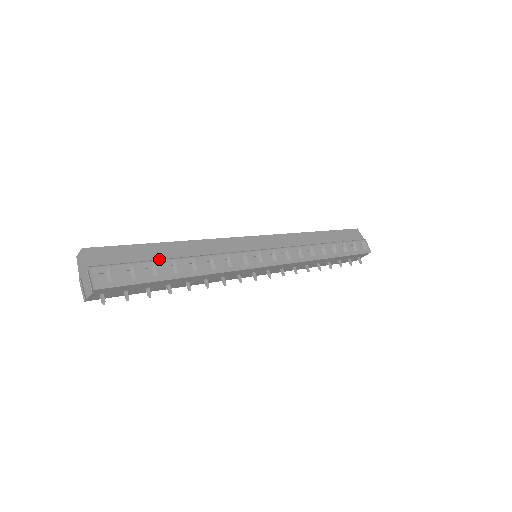
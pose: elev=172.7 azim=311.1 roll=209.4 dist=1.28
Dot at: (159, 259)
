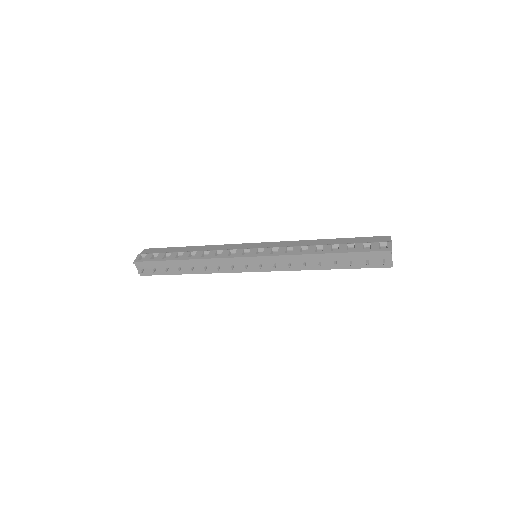
Dot at: (177, 252)
